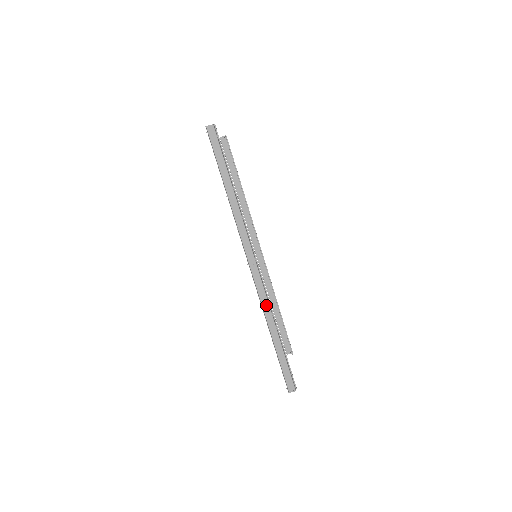
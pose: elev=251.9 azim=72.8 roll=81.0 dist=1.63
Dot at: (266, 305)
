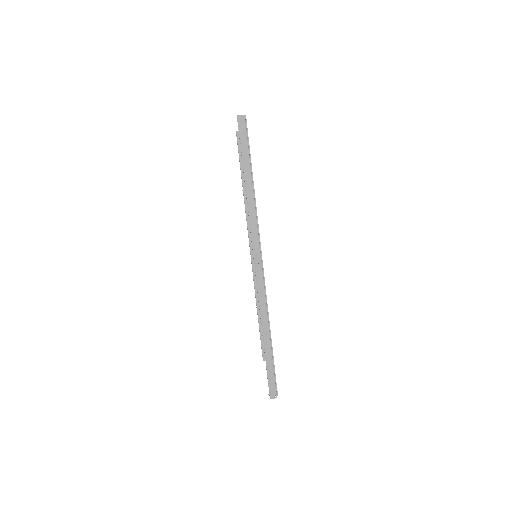
Dot at: (264, 306)
